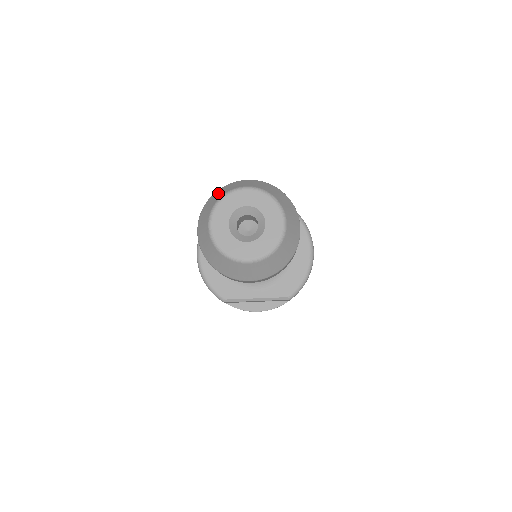
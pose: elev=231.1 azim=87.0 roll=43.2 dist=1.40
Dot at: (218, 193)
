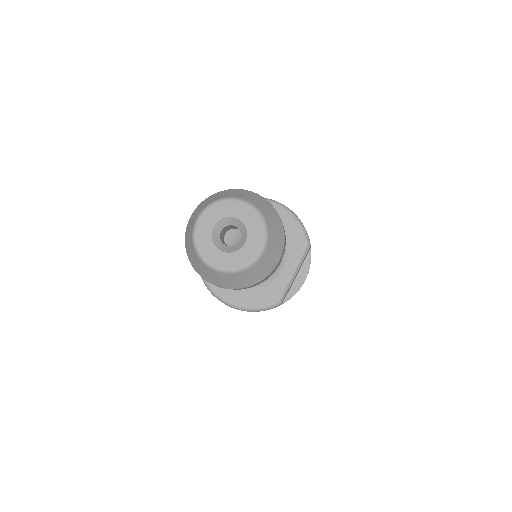
Dot at: (188, 246)
